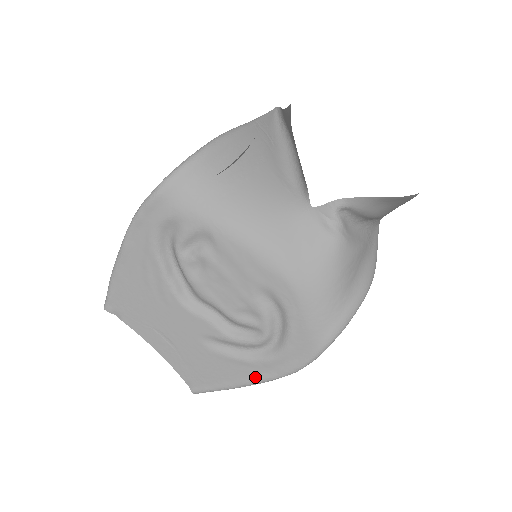
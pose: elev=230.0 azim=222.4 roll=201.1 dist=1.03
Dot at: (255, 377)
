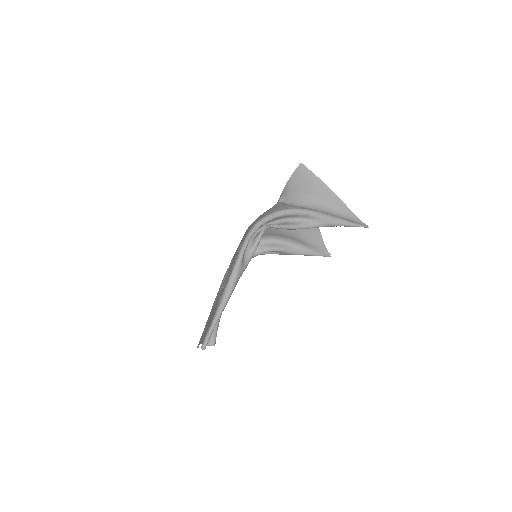
Dot at: occluded
